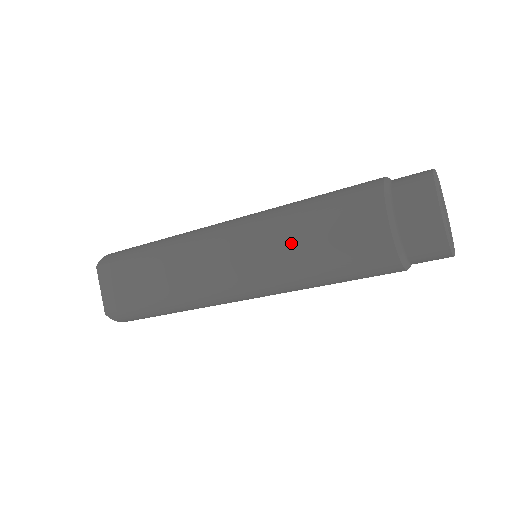
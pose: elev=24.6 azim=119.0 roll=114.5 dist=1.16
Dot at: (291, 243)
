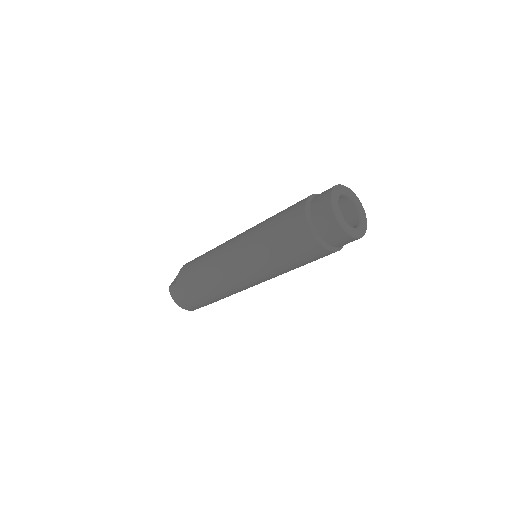
Dot at: (264, 222)
